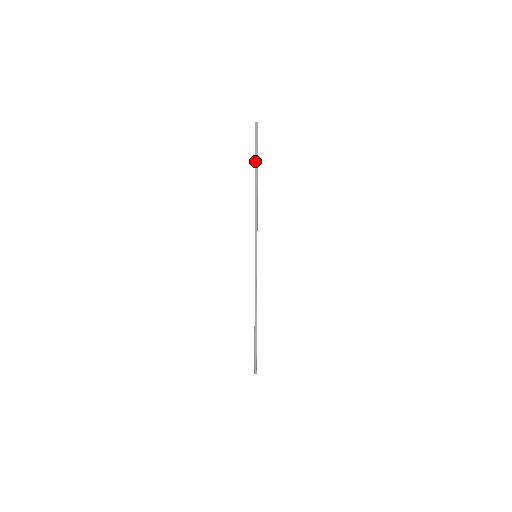
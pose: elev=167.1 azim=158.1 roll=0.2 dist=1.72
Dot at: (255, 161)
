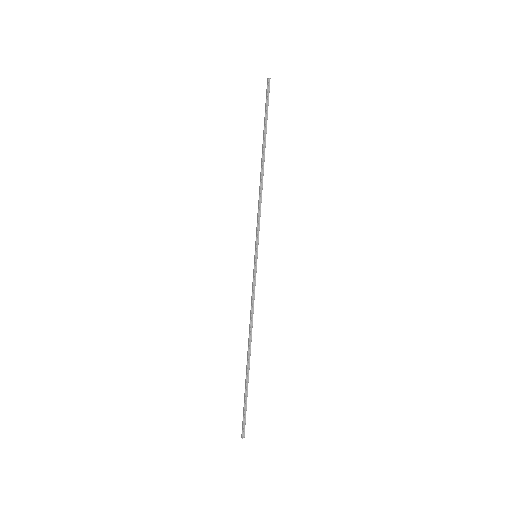
Dot at: (264, 128)
